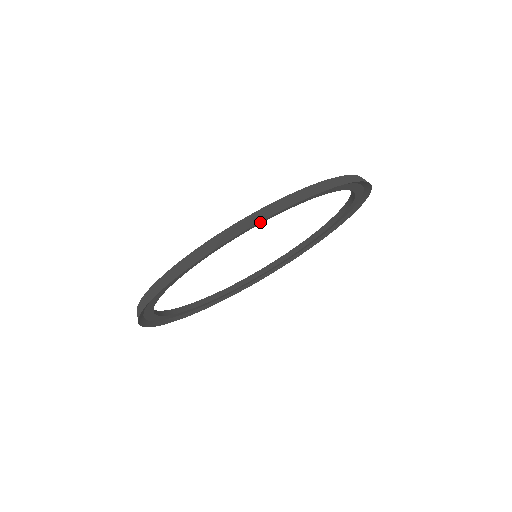
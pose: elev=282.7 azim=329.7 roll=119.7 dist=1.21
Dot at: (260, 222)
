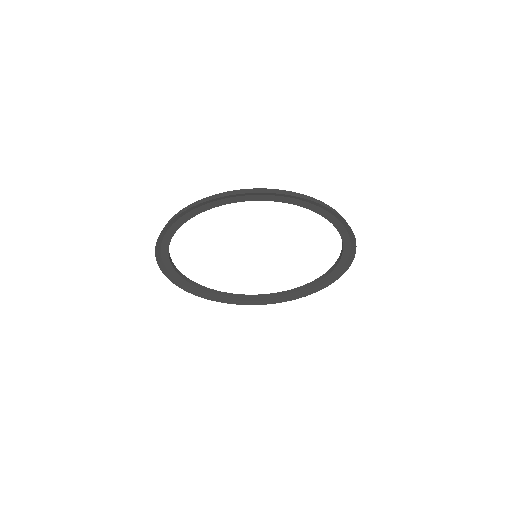
Dot at: (334, 222)
